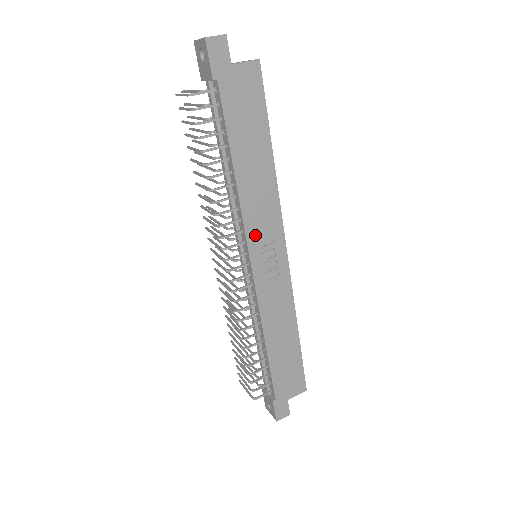
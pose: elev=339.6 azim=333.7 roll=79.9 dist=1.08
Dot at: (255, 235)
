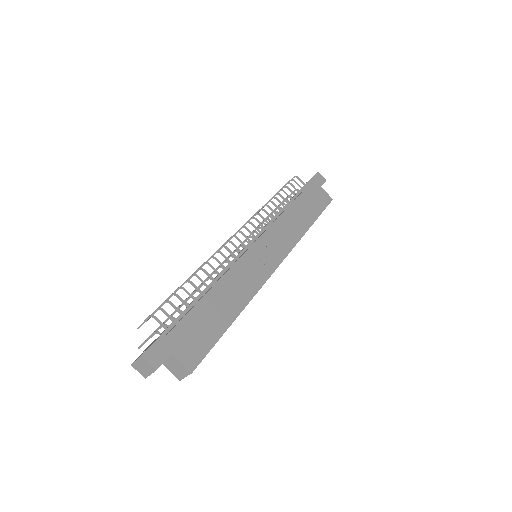
Dot at: (272, 235)
